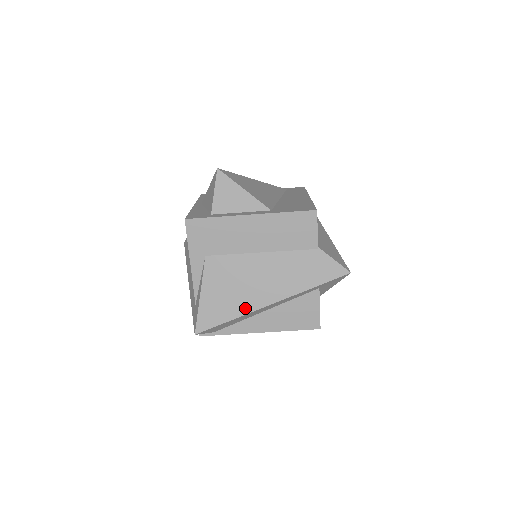
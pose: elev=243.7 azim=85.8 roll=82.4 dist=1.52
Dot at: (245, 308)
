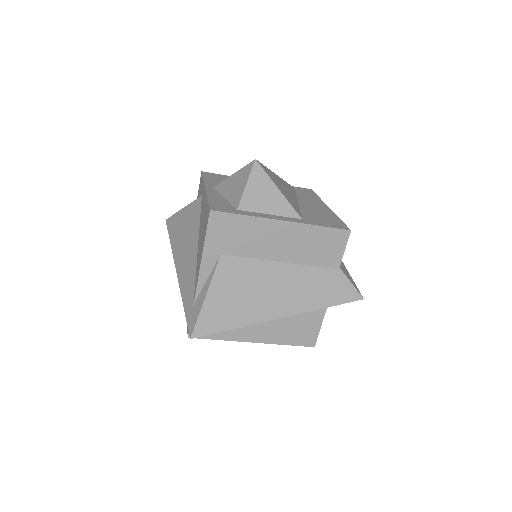
Dot at: (251, 318)
